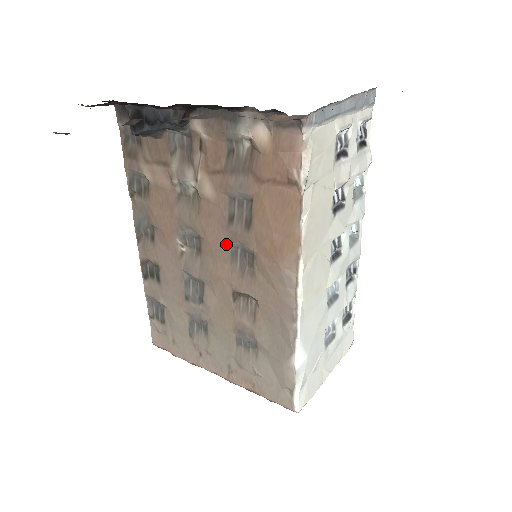
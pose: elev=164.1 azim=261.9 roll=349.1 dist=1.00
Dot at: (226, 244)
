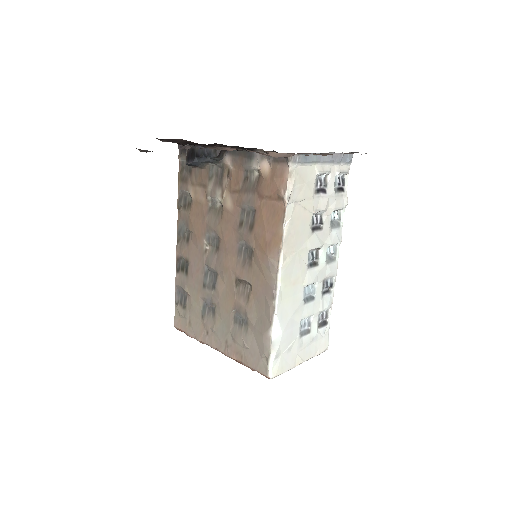
Dot at: (236, 242)
